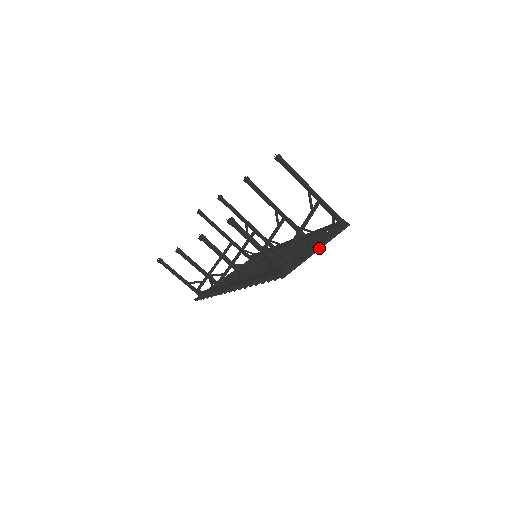
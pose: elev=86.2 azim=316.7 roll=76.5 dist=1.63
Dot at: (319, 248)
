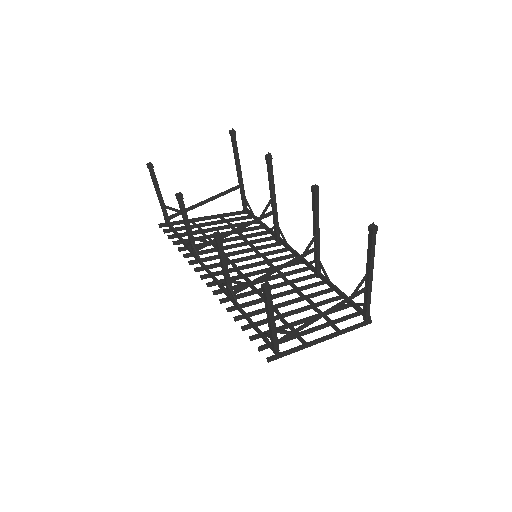
Dot at: (326, 339)
